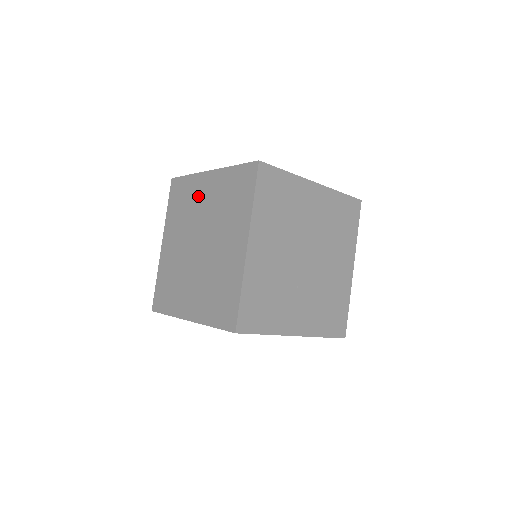
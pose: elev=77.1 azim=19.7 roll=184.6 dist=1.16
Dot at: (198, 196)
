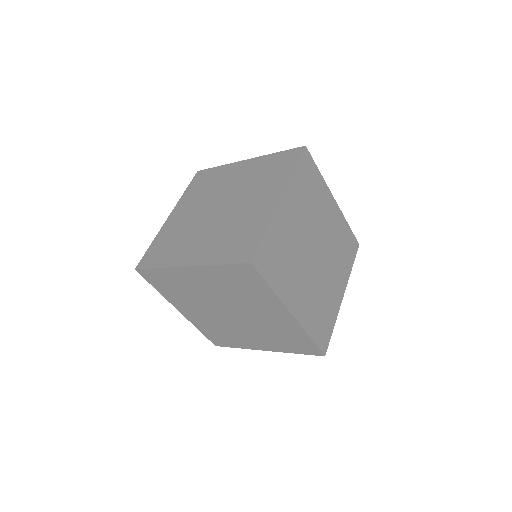
Dot at: (178, 223)
